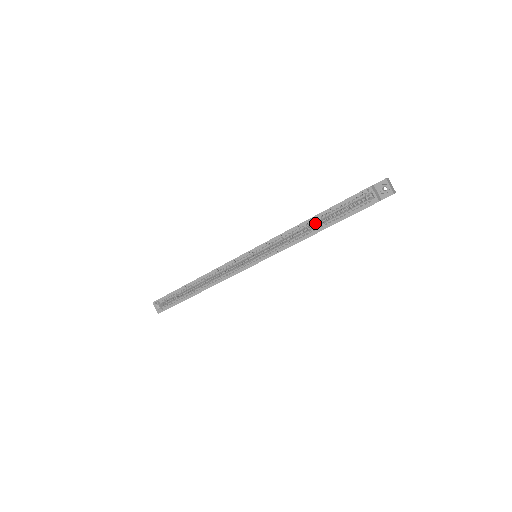
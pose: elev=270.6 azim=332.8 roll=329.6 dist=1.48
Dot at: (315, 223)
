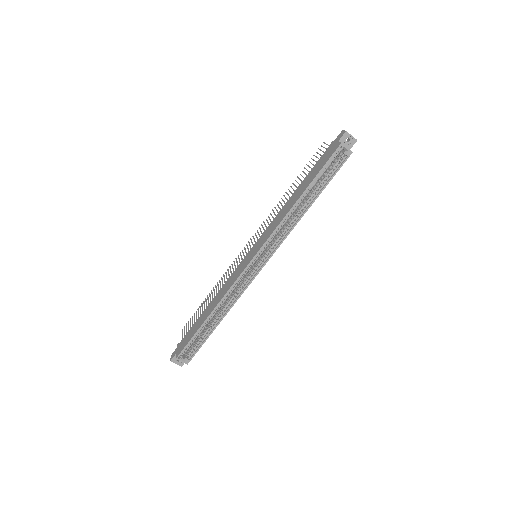
Dot at: (302, 198)
